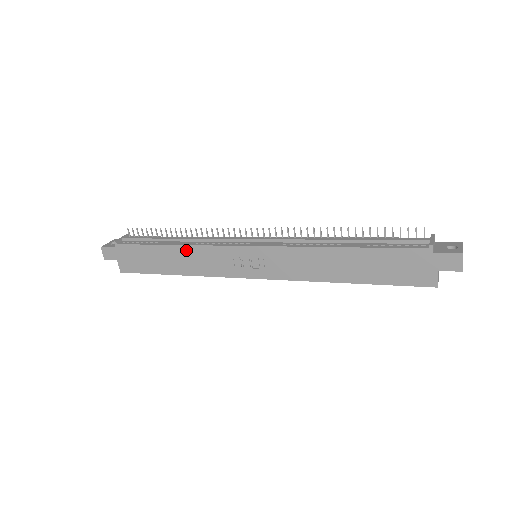
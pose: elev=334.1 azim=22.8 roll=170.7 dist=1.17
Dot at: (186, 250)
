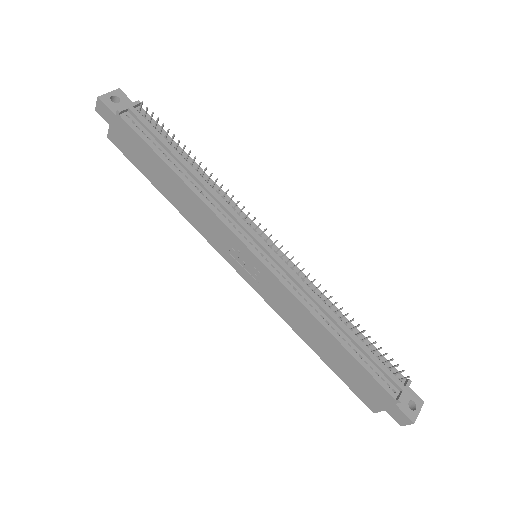
Dot at: (192, 196)
